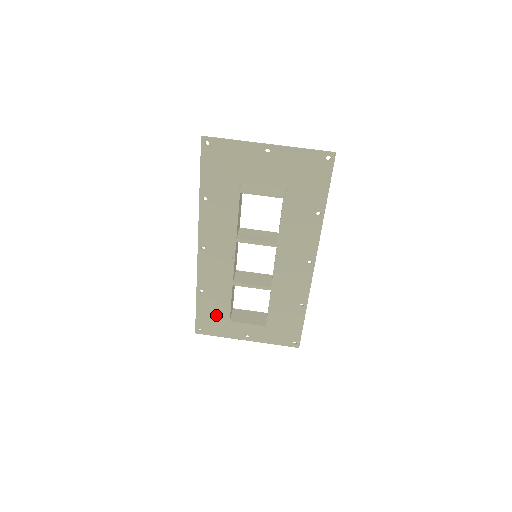
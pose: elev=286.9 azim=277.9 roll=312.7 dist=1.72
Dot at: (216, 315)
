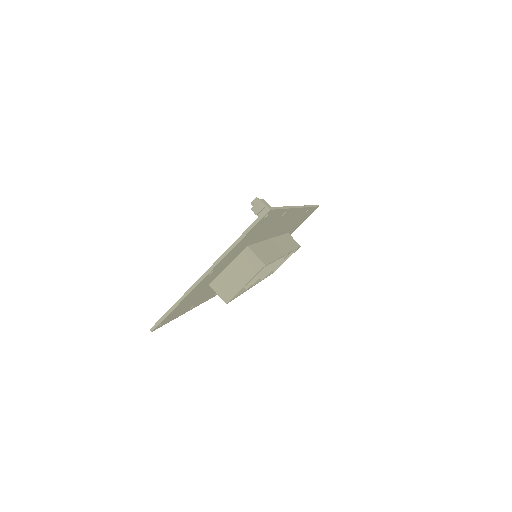
Dot at: occluded
